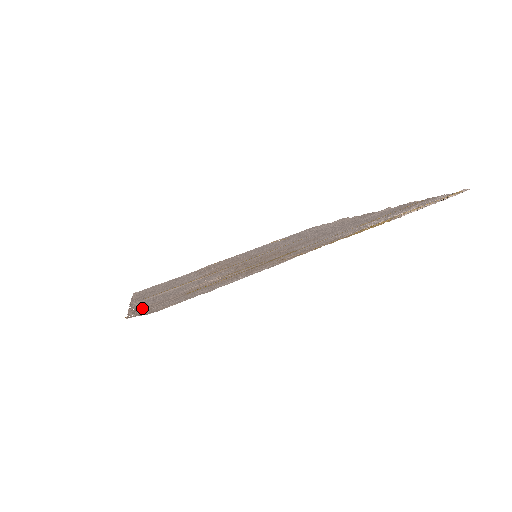
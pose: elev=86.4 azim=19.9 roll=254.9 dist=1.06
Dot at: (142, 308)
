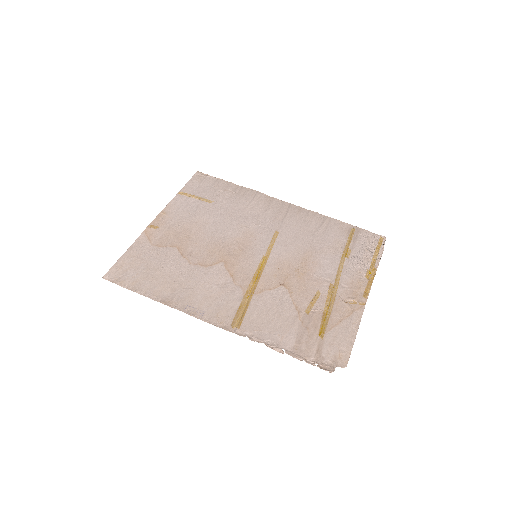
Dot at: (297, 351)
